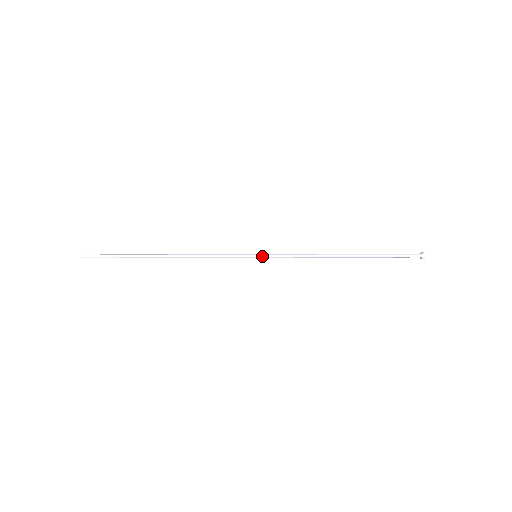
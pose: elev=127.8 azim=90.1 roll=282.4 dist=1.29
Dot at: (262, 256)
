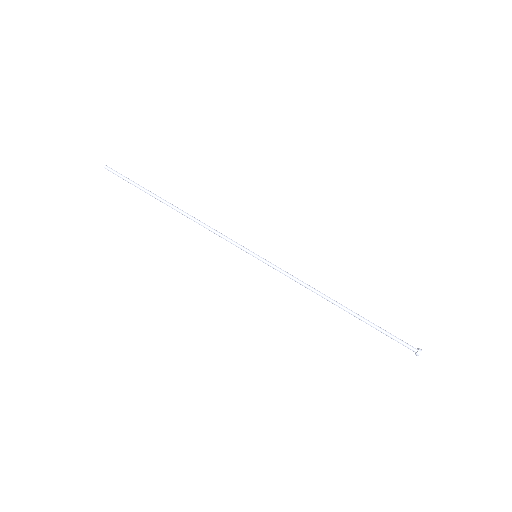
Dot at: (261, 260)
